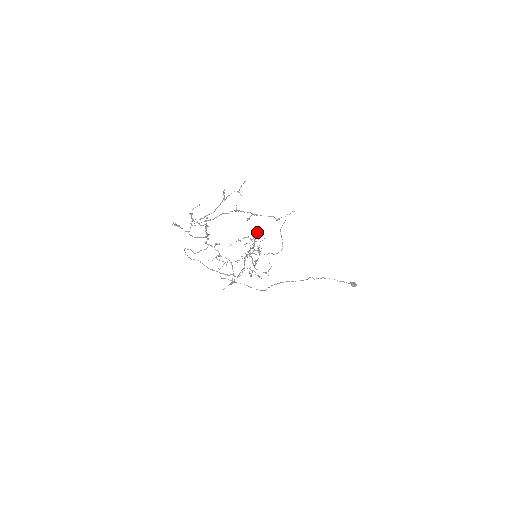
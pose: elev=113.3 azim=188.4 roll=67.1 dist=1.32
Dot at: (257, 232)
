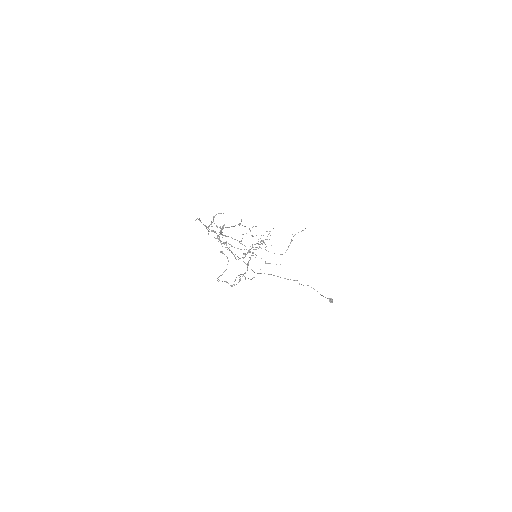
Dot at: occluded
